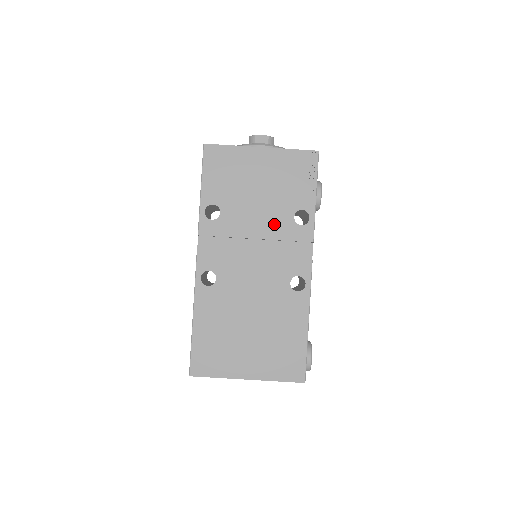
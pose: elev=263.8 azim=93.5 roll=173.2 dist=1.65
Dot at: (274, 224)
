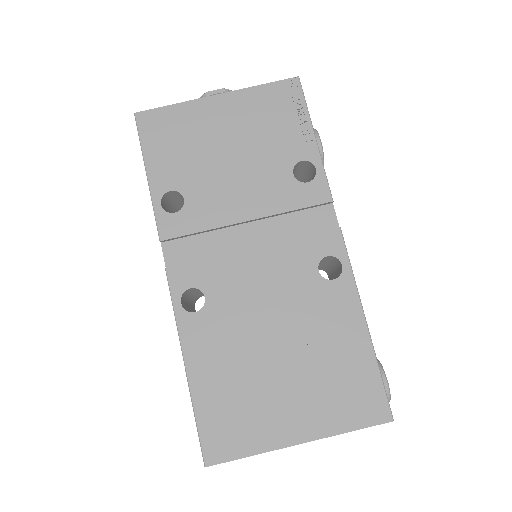
Dot at: (267, 192)
